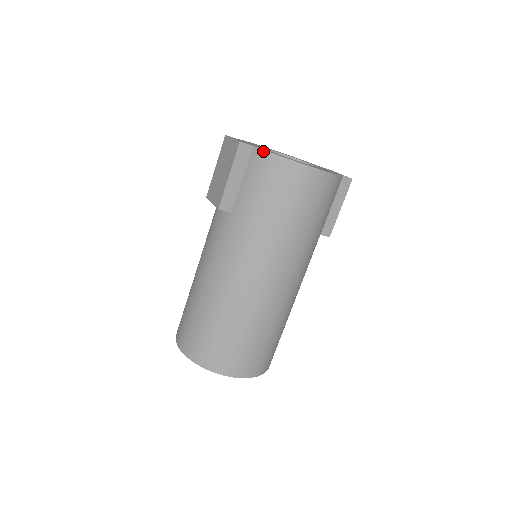
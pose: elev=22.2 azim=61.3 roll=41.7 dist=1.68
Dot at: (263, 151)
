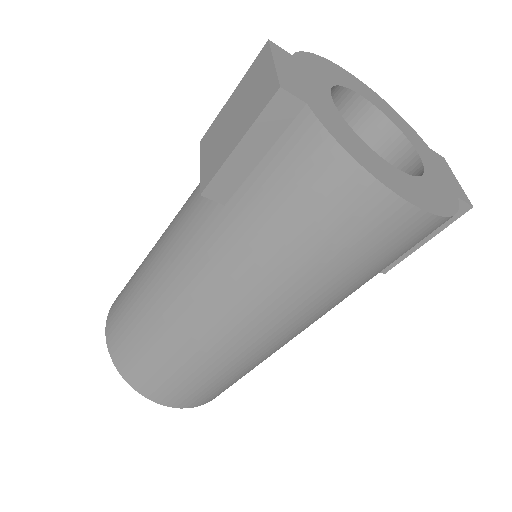
Dot at: (321, 127)
